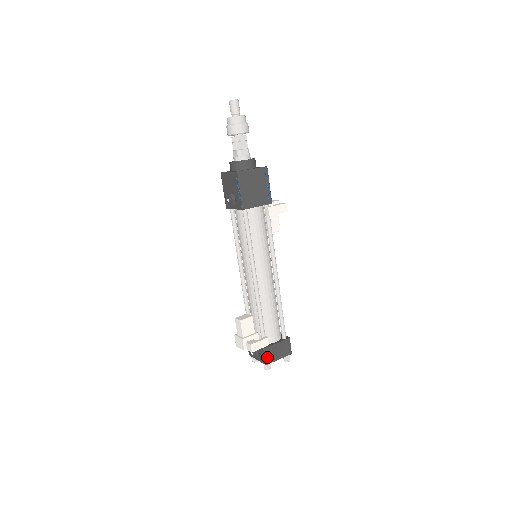
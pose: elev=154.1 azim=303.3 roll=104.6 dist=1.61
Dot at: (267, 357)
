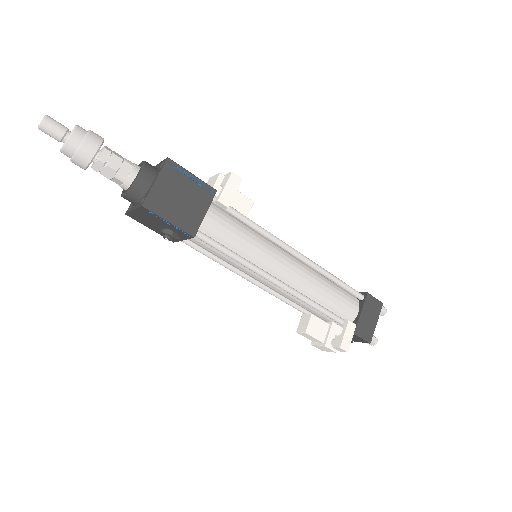
Dot at: (364, 336)
